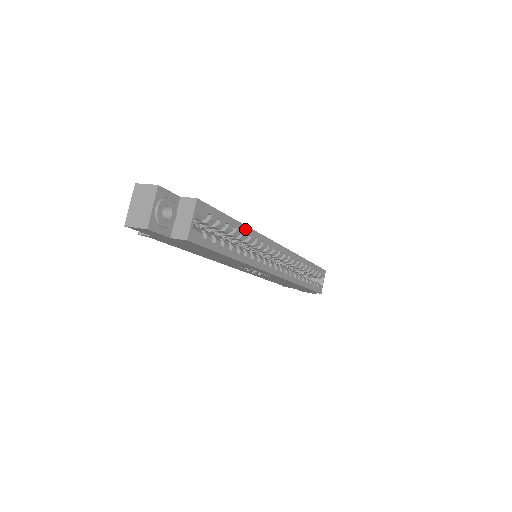
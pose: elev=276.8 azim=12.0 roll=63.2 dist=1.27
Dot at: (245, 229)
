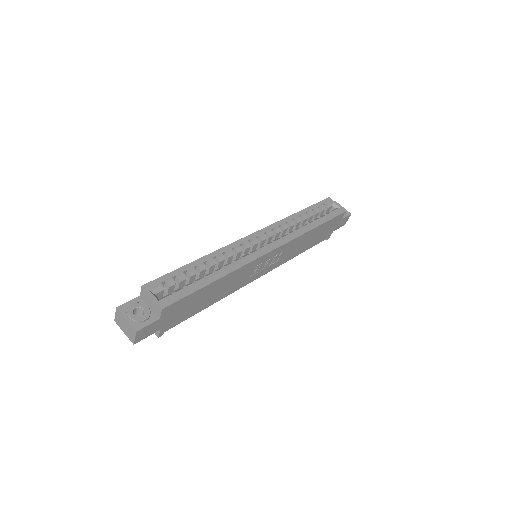
Dot at: (206, 259)
